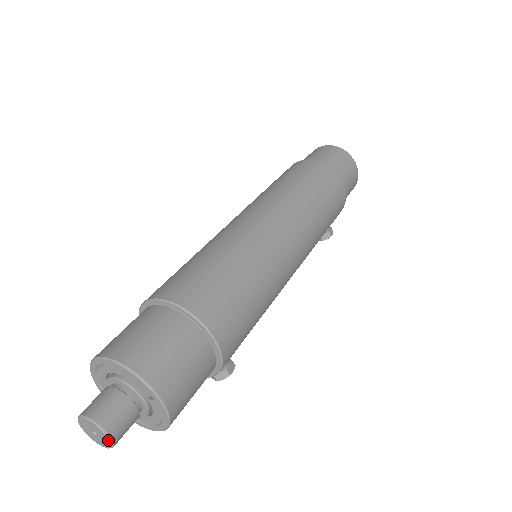
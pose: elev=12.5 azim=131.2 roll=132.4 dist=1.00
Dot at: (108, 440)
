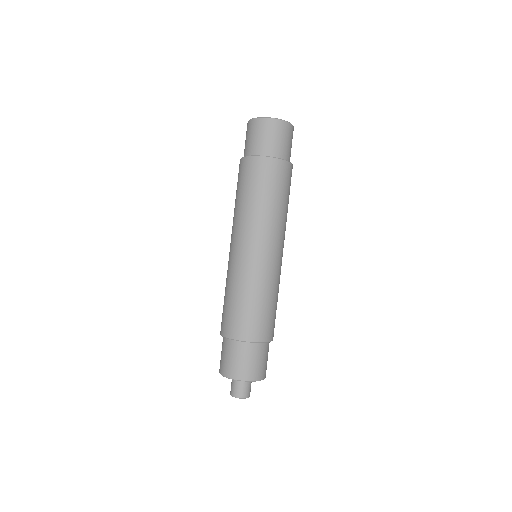
Dot at: (248, 397)
